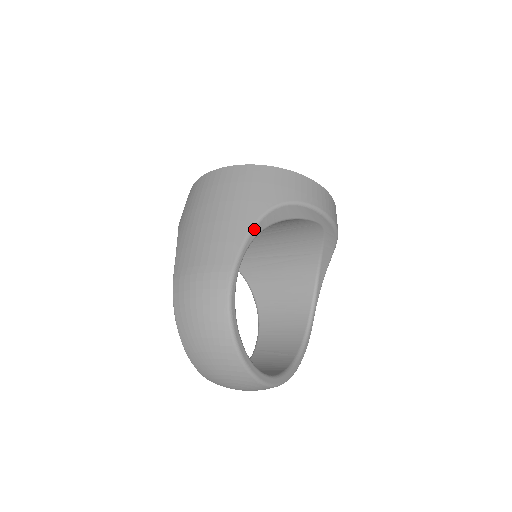
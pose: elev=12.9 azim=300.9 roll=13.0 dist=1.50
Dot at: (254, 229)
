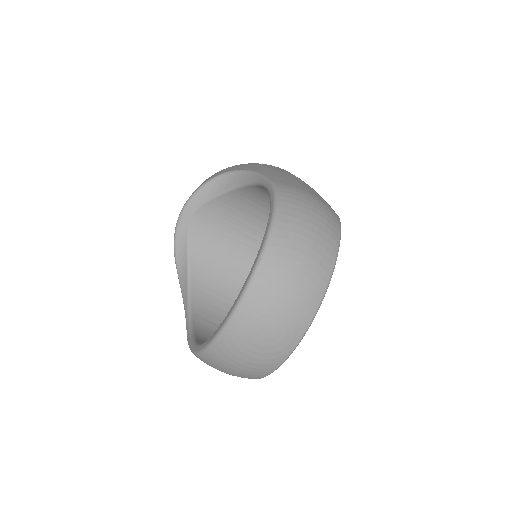
Dot at: occluded
